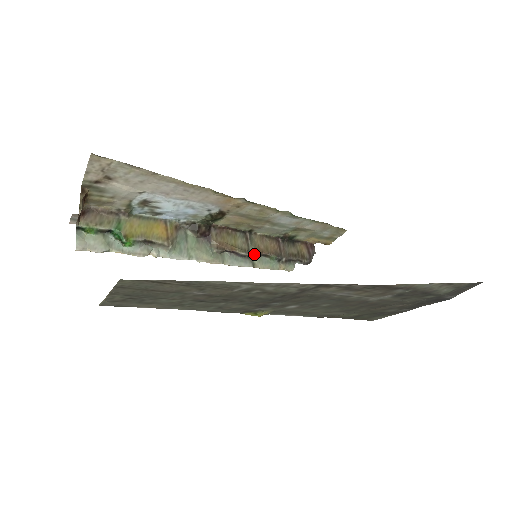
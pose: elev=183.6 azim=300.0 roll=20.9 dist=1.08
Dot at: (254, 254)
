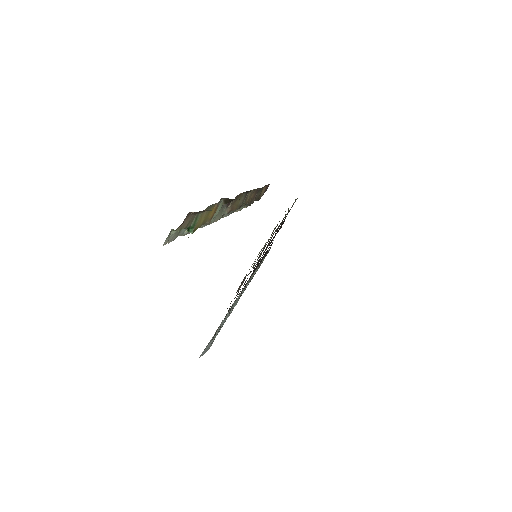
Dot at: occluded
